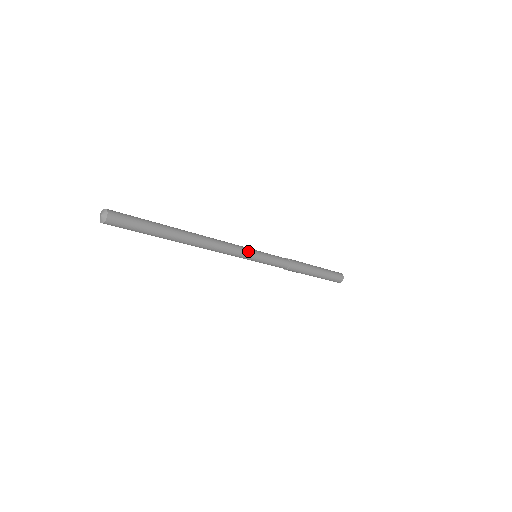
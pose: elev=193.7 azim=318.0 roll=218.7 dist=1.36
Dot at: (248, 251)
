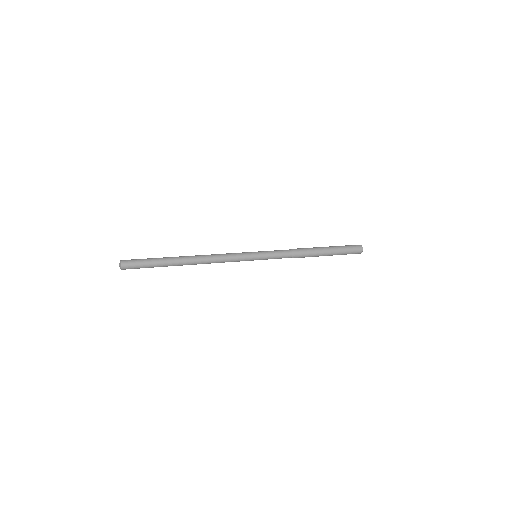
Dot at: (244, 256)
